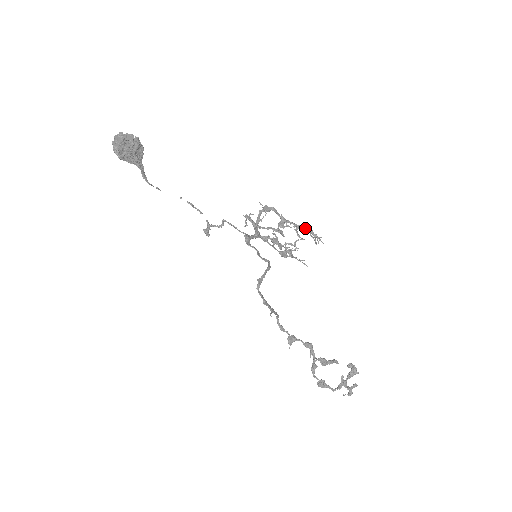
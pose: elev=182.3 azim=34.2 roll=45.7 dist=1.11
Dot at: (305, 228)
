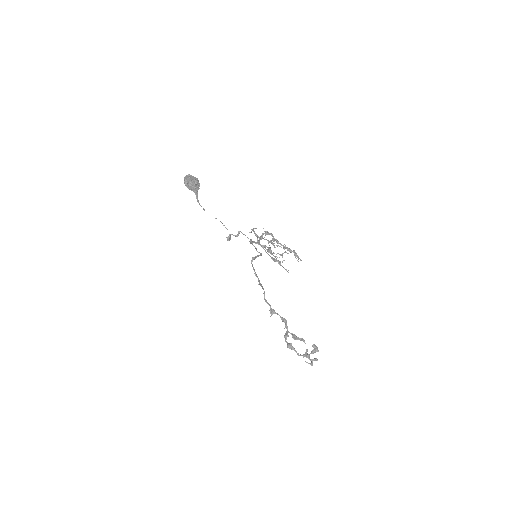
Dot at: (291, 250)
